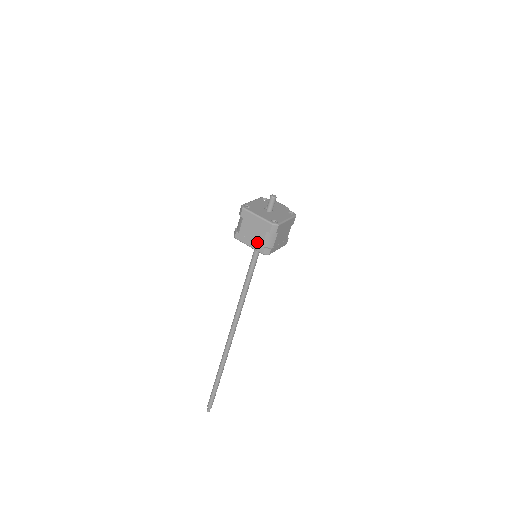
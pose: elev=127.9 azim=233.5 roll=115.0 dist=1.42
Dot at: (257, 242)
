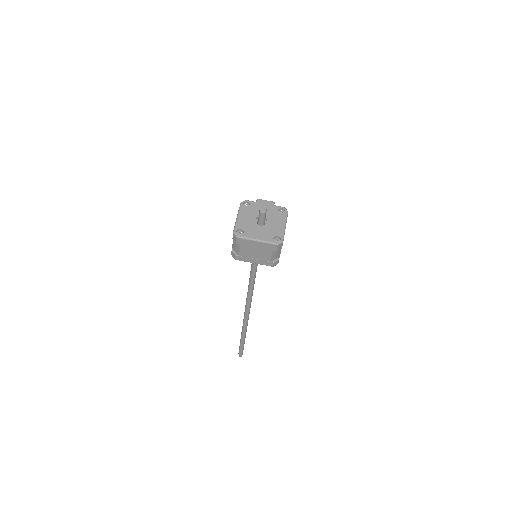
Dot at: (263, 260)
